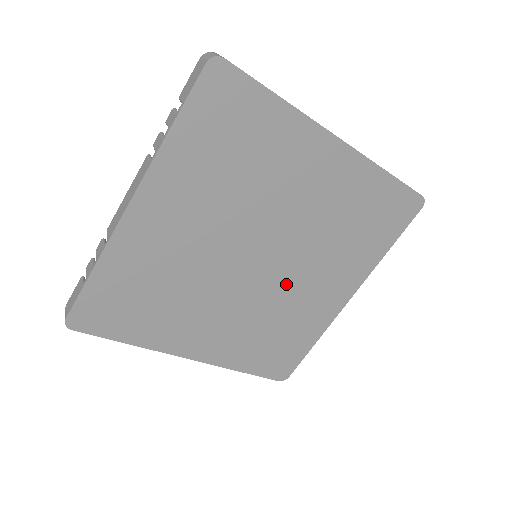
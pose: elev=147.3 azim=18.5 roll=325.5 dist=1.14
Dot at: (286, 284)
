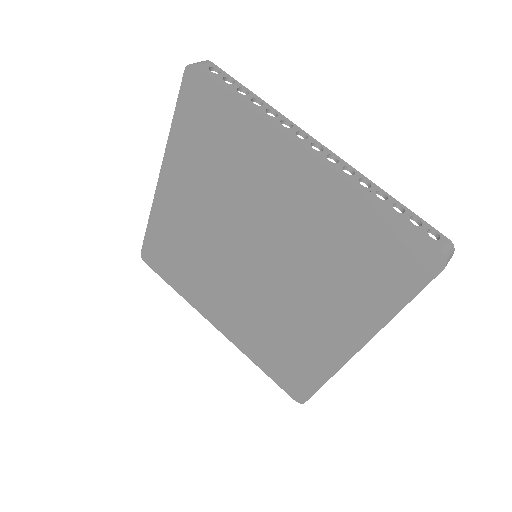
Dot at: (283, 296)
